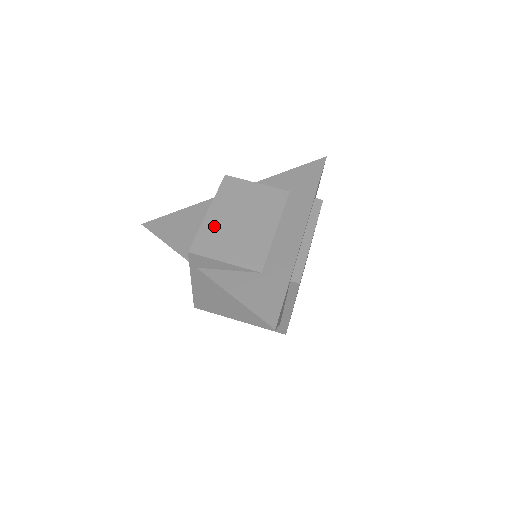
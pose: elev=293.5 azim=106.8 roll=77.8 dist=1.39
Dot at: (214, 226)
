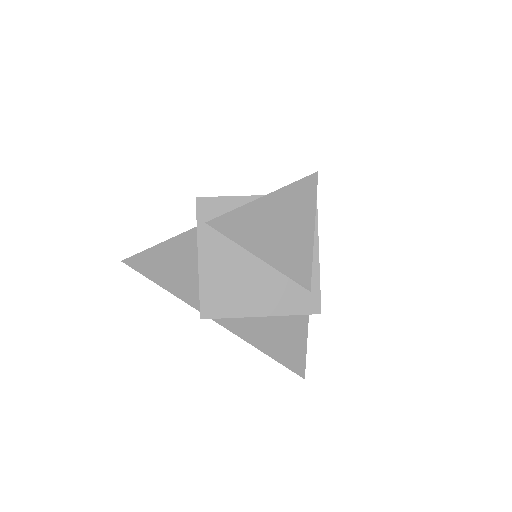
Dot at: occluded
